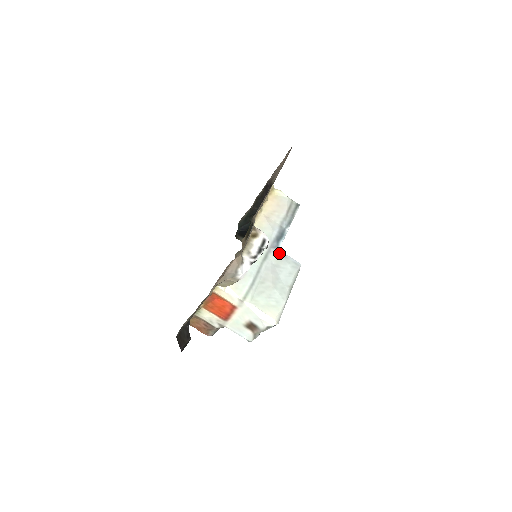
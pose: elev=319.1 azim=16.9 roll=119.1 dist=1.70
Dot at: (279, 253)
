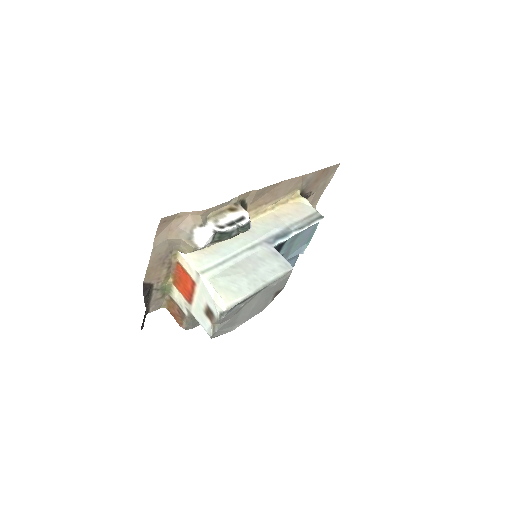
Dot at: (271, 249)
